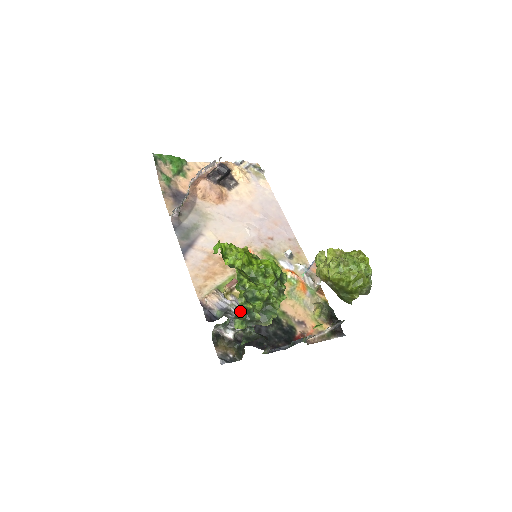
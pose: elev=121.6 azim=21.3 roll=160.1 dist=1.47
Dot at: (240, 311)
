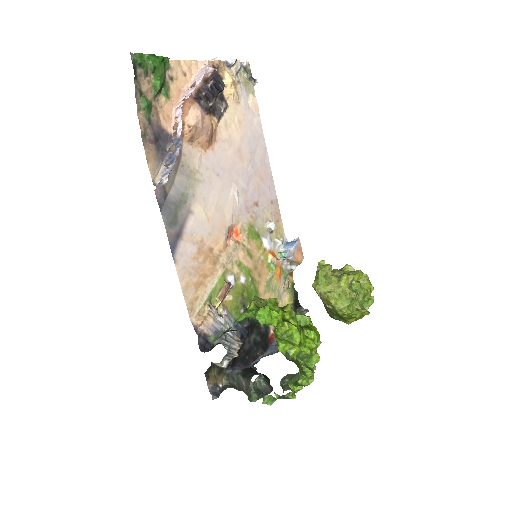
Dot at: (279, 397)
